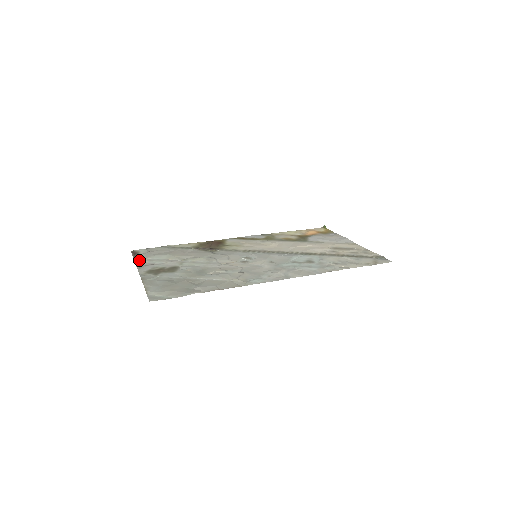
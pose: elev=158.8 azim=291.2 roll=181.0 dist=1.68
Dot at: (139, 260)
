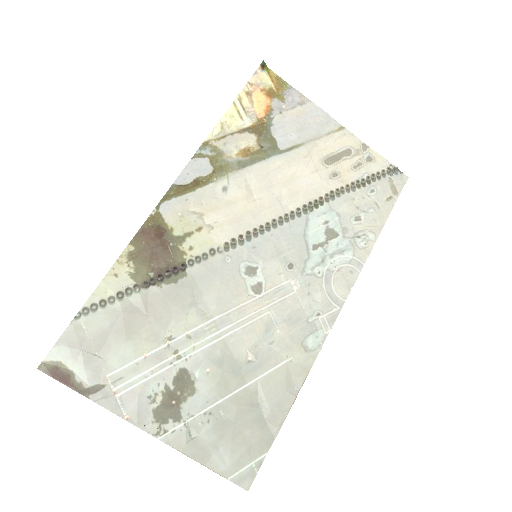
Dot at: (101, 396)
